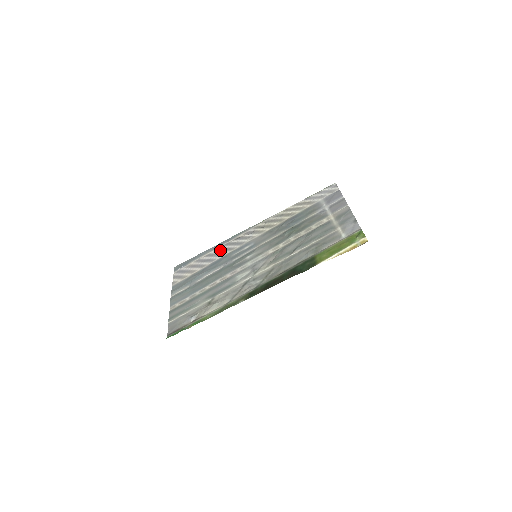
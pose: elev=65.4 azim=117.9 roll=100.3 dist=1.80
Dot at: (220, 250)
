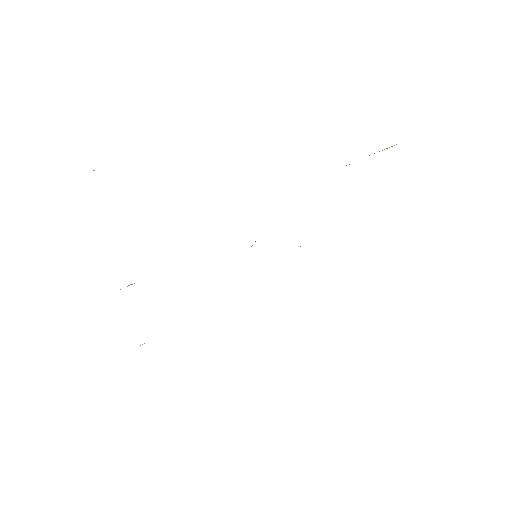
Dot at: occluded
